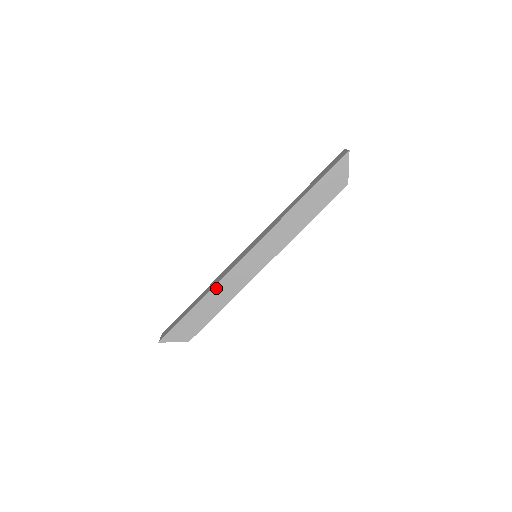
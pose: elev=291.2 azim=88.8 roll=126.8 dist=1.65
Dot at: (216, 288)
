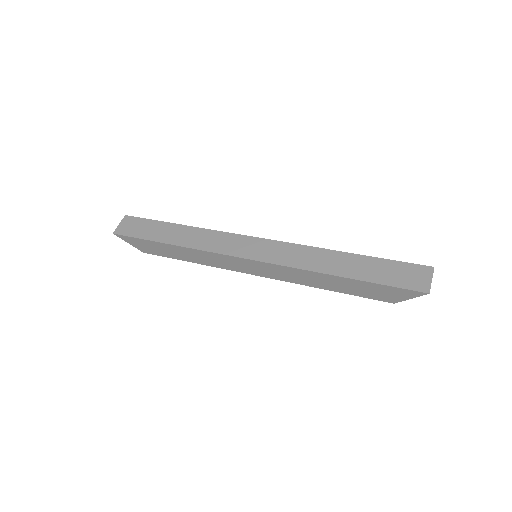
Dot at: (195, 251)
